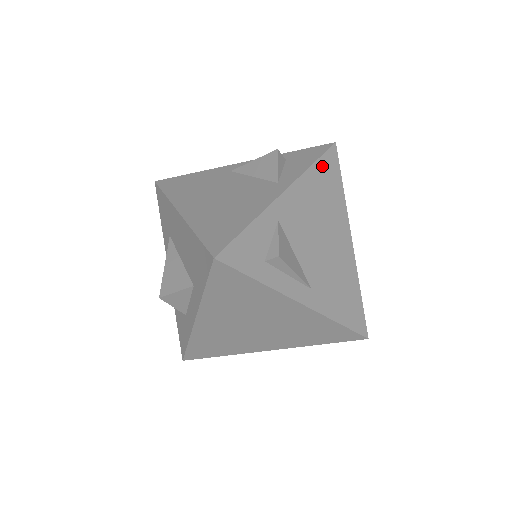
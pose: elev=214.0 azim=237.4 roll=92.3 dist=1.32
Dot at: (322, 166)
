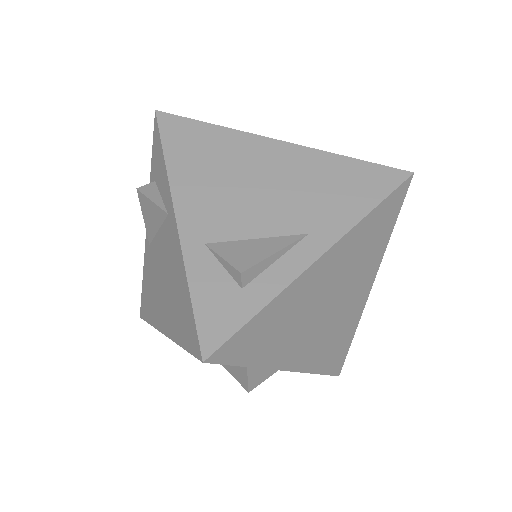
Dot at: (173, 145)
